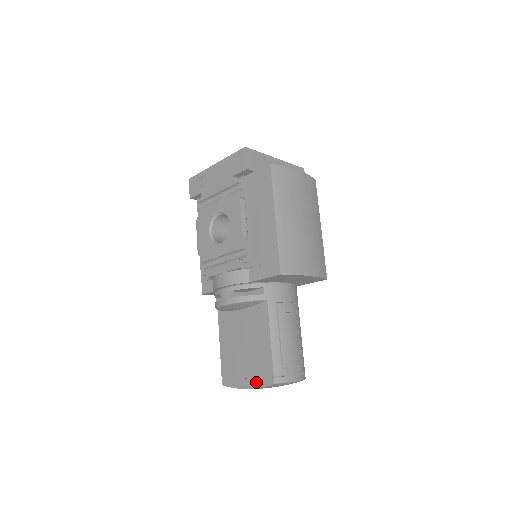
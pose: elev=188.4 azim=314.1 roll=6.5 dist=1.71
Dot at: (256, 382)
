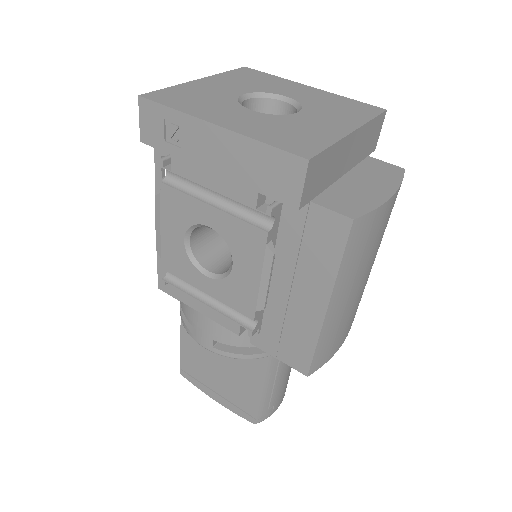
Dot at: (230, 406)
